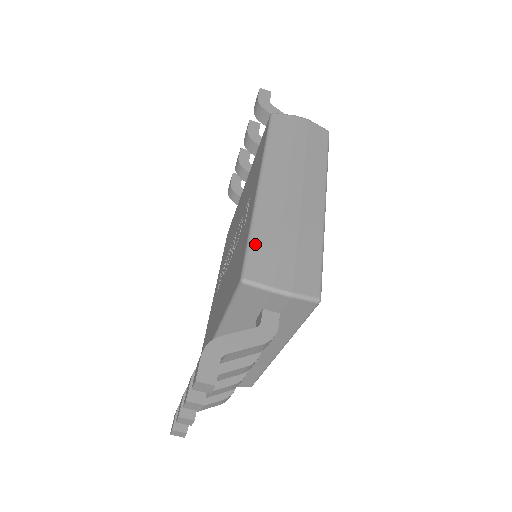
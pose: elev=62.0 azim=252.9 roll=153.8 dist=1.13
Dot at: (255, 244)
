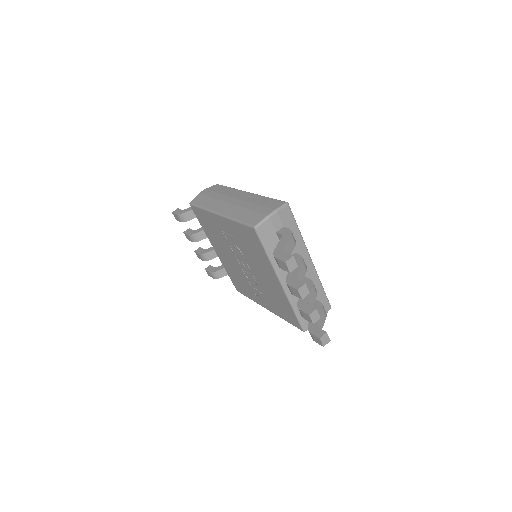
Dot at: (243, 219)
